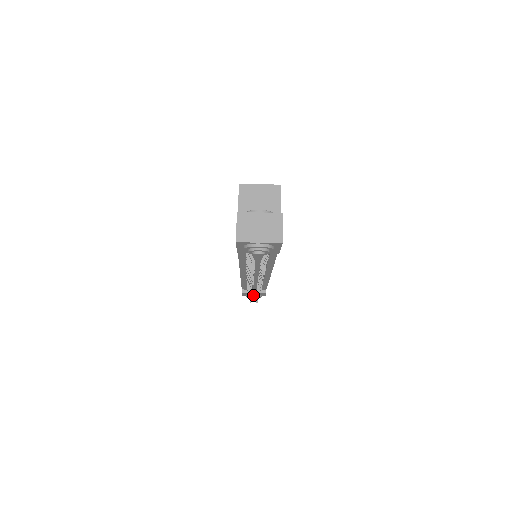
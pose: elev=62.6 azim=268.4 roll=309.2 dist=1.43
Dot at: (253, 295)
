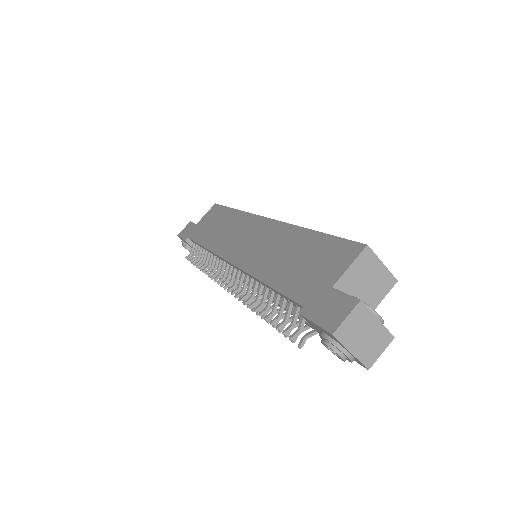
Dot at: occluded
